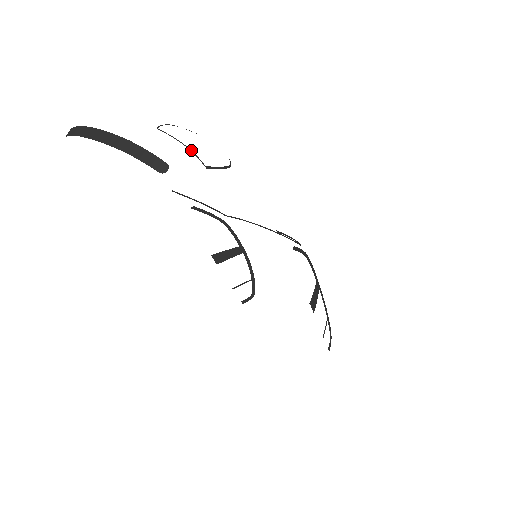
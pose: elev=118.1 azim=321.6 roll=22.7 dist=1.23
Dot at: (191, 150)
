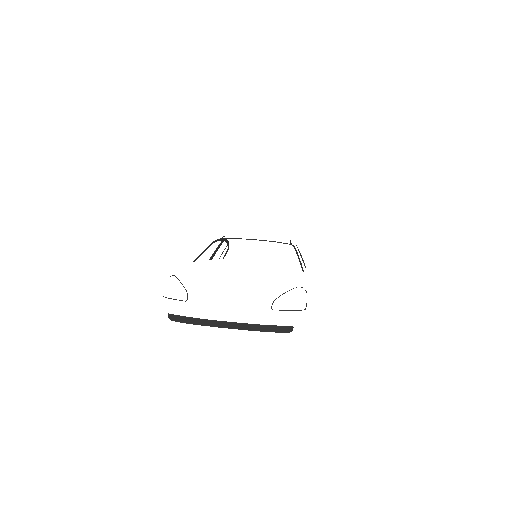
Dot at: (298, 310)
